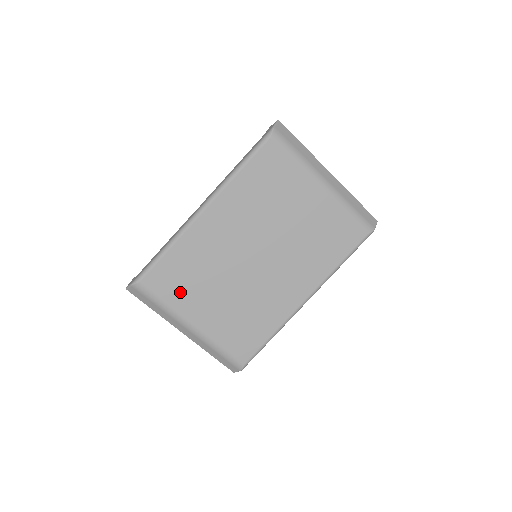
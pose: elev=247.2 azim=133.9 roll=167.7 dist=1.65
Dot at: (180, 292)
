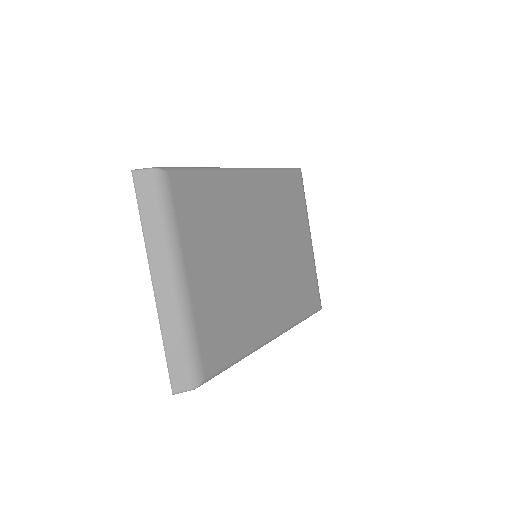
Dot at: (195, 225)
